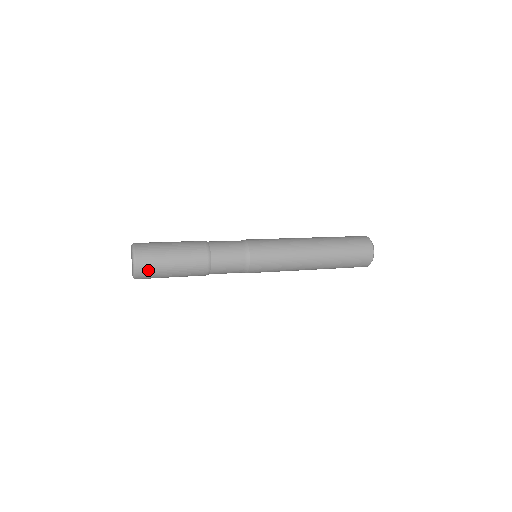
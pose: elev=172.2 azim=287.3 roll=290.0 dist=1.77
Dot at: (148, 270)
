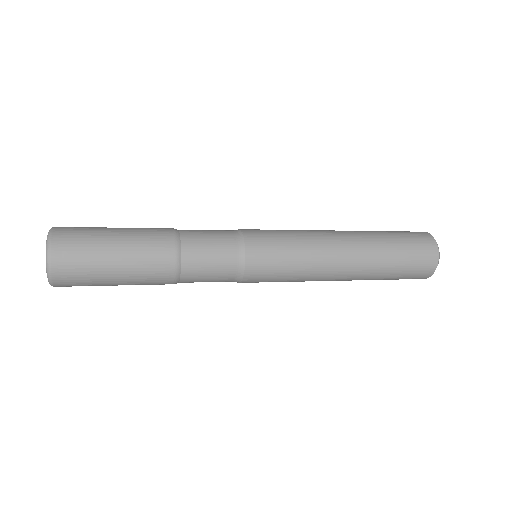
Dot at: (73, 275)
